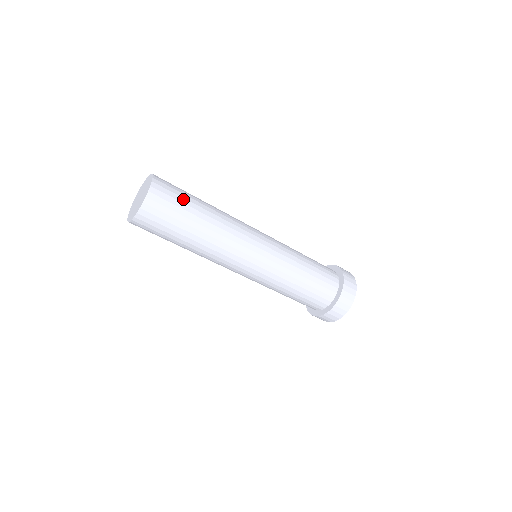
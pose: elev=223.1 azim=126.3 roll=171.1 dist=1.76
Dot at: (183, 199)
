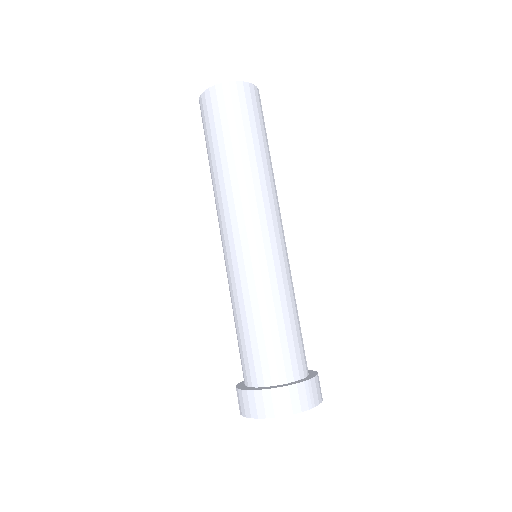
Dot at: (248, 121)
